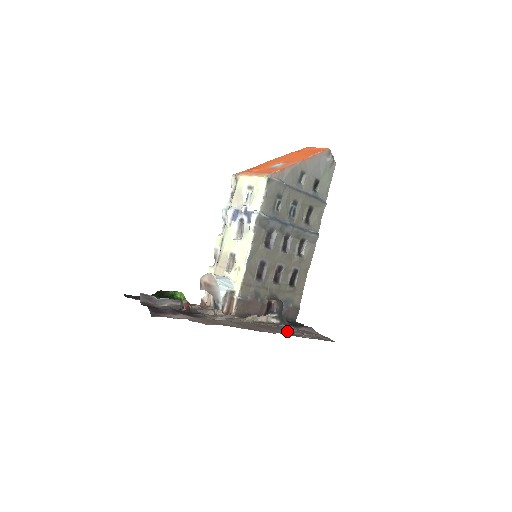
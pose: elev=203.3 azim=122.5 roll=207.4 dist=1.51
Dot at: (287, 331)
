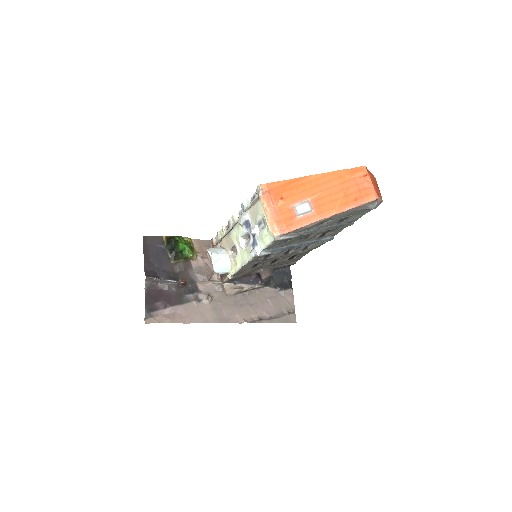
Dot at: (259, 310)
